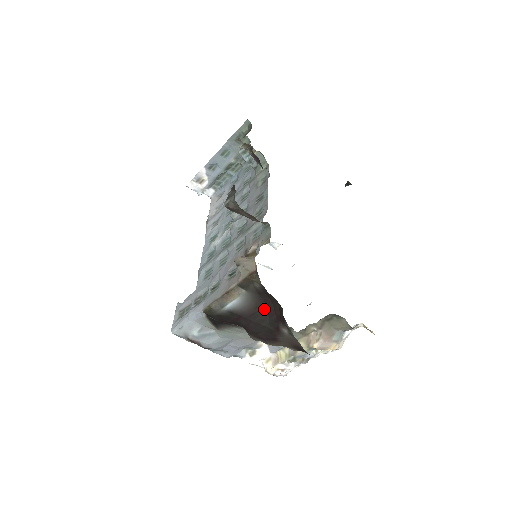
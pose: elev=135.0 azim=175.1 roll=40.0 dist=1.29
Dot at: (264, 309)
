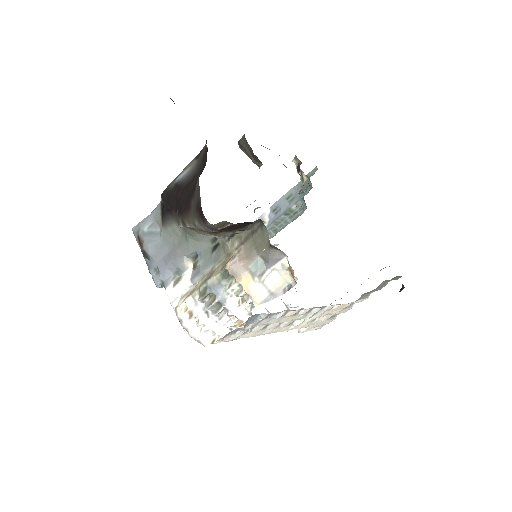
Dot at: occluded
